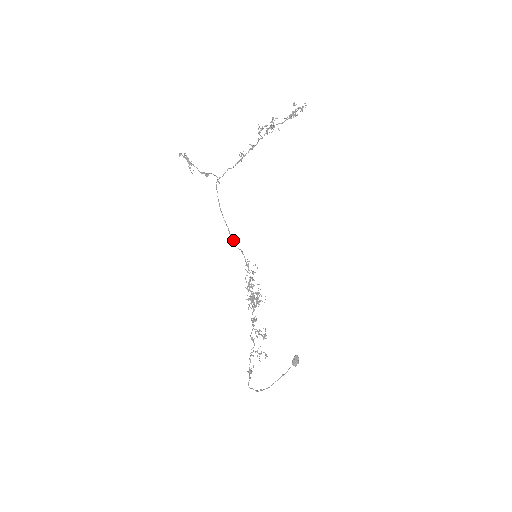
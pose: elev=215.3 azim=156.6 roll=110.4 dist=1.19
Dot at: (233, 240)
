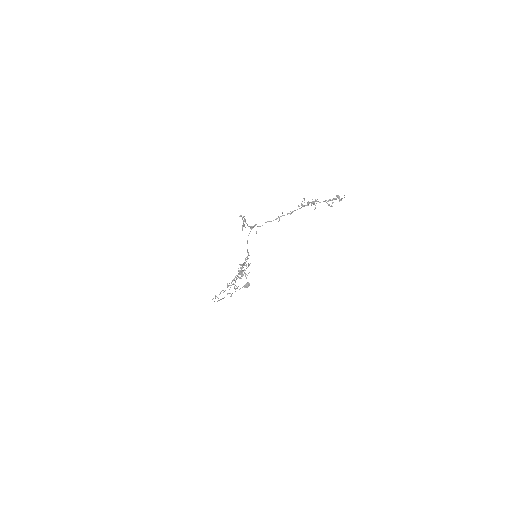
Dot at: occluded
